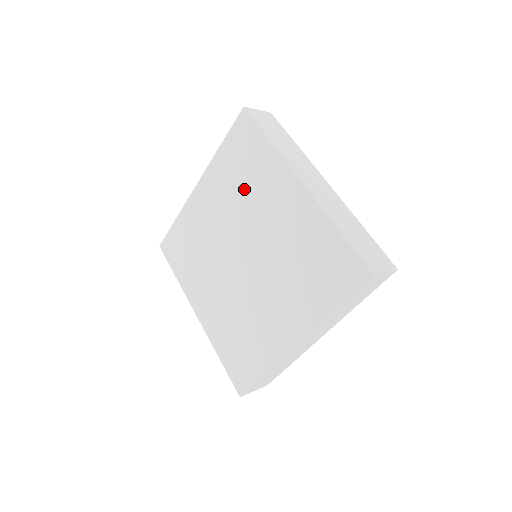
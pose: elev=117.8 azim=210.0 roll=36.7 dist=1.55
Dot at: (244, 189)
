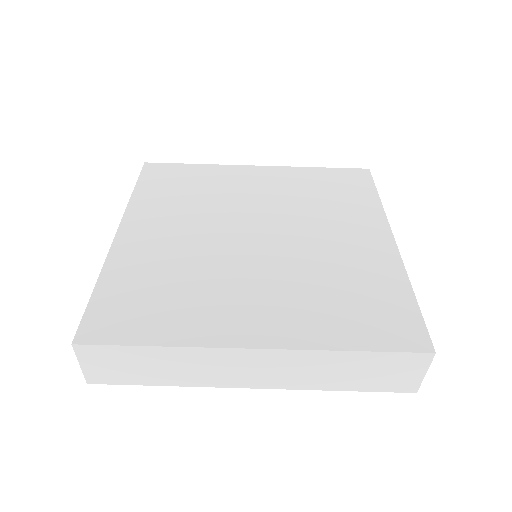
Dot at: occluded
